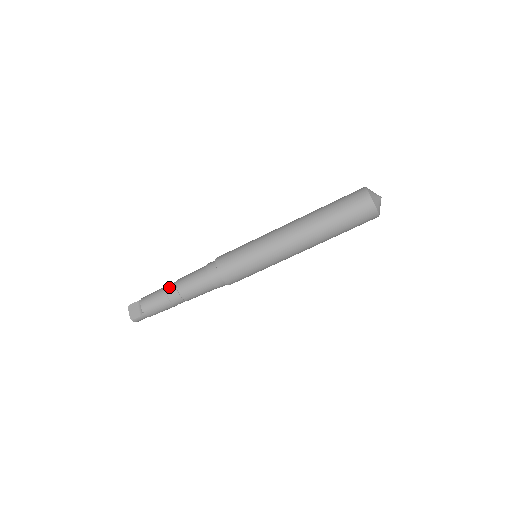
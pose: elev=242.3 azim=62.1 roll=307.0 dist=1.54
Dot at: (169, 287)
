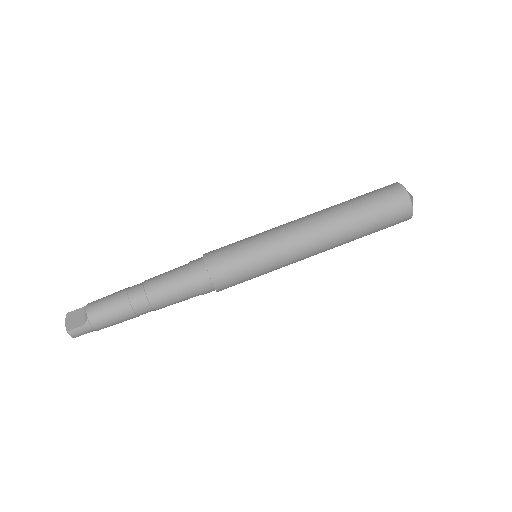
Dot at: (132, 287)
